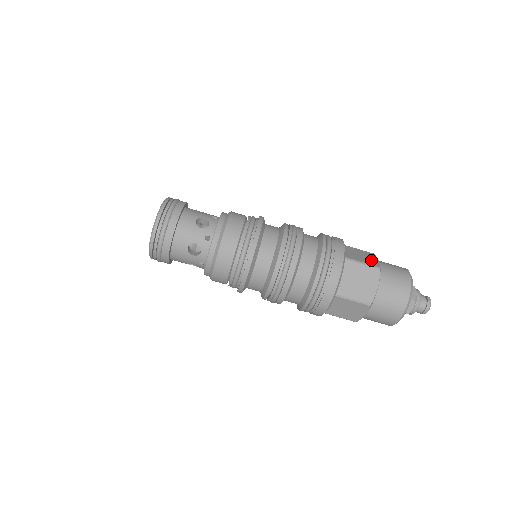
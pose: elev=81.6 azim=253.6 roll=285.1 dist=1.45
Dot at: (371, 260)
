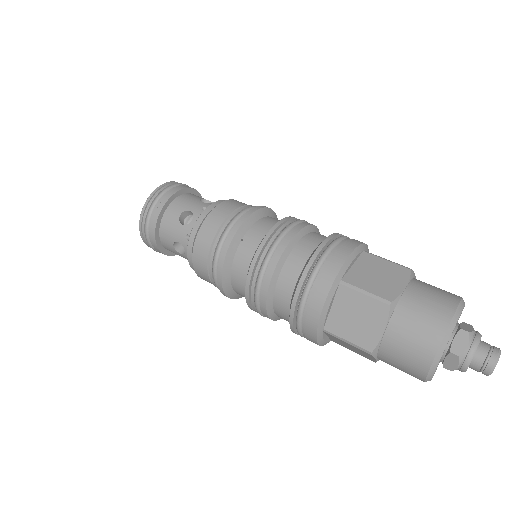
Dot at: occluded
